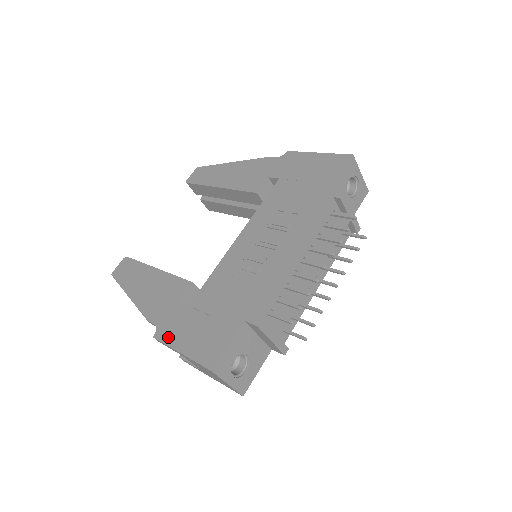
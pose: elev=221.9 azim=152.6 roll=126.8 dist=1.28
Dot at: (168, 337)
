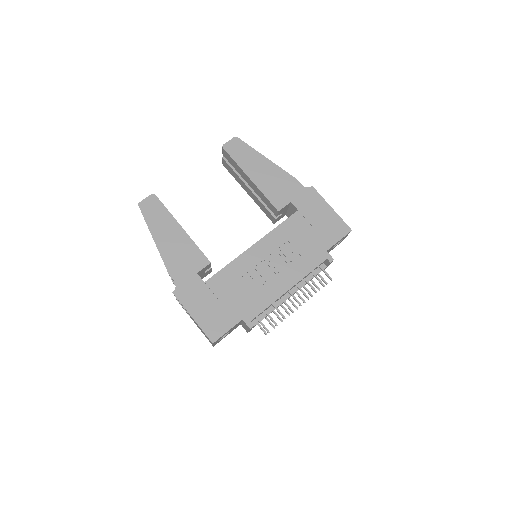
Dot at: (185, 300)
